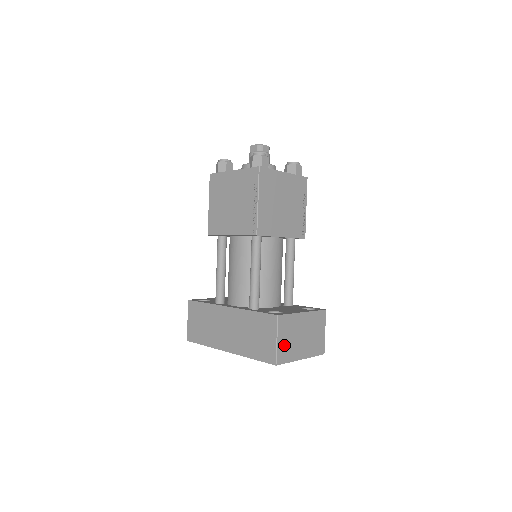
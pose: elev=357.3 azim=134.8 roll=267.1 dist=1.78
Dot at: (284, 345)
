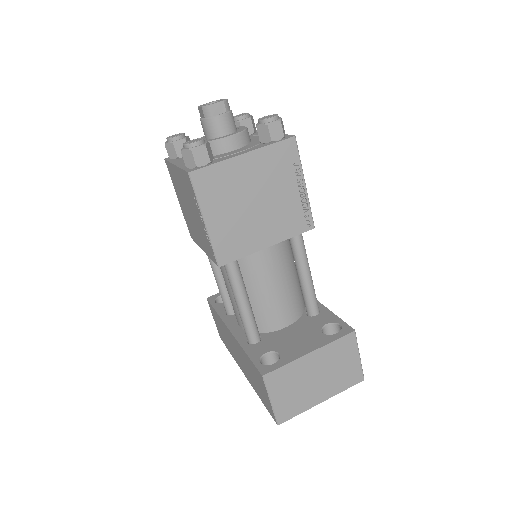
Dot at: (285, 401)
